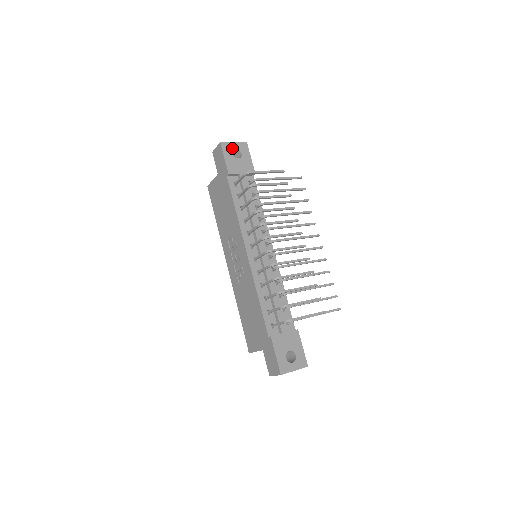
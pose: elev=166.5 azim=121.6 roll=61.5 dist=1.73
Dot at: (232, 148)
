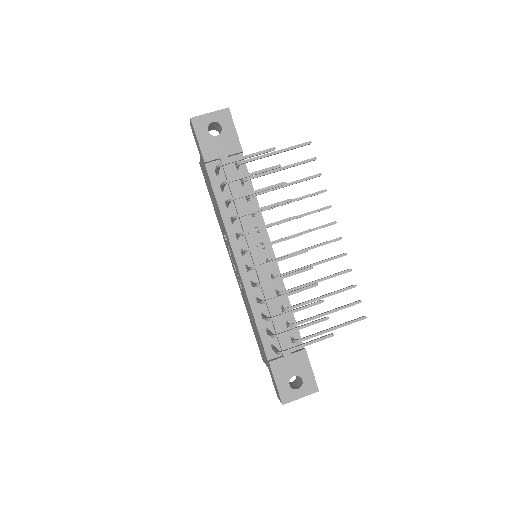
Dot at: (208, 122)
